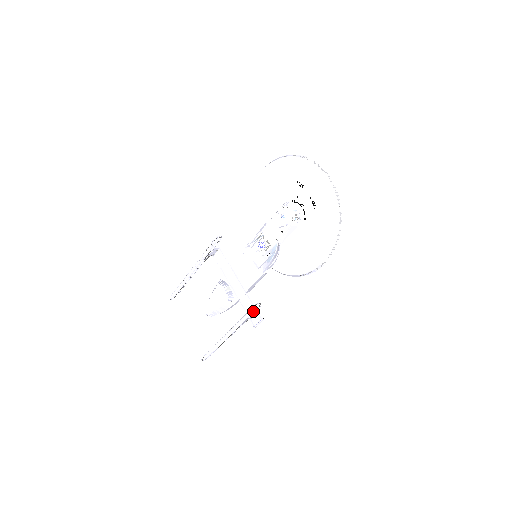
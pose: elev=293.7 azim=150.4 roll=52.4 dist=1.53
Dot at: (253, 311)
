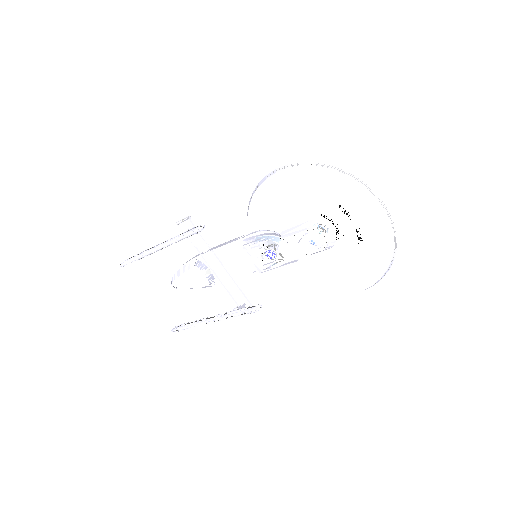
Dot at: occluded
